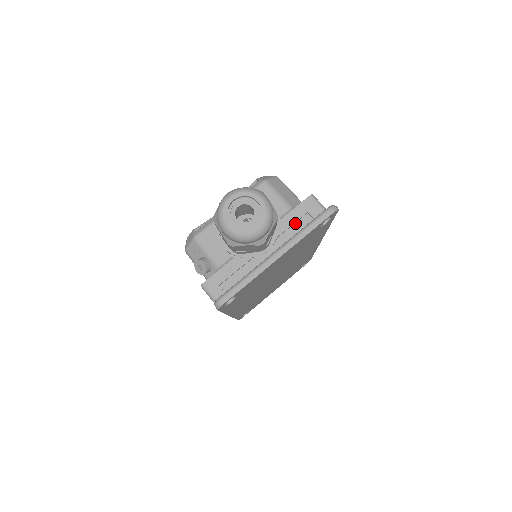
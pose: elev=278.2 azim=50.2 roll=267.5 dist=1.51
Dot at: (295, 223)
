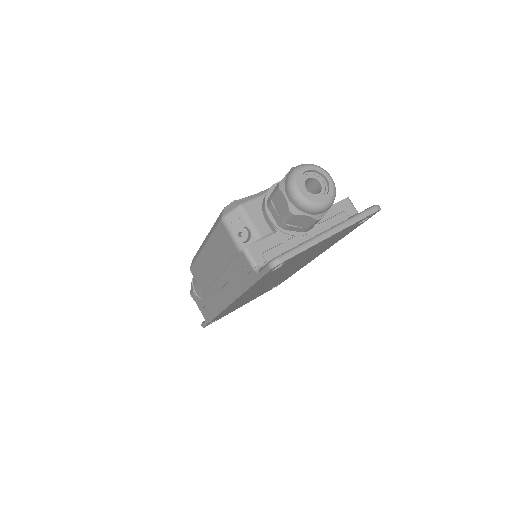
Dot at: (333, 217)
